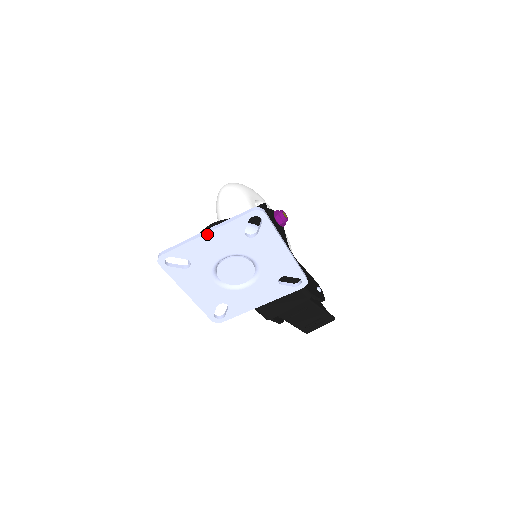
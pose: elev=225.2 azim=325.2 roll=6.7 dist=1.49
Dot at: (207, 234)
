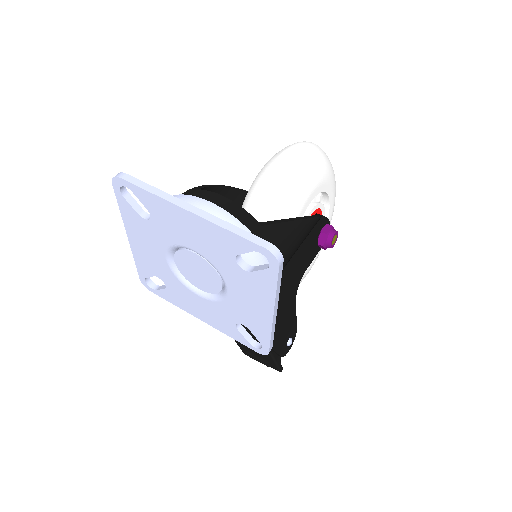
Dot at: (190, 213)
